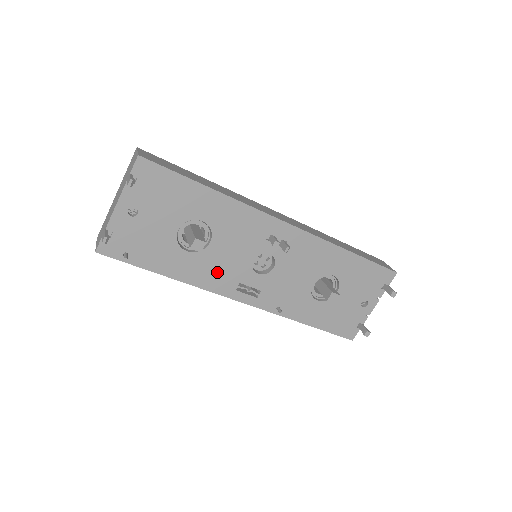
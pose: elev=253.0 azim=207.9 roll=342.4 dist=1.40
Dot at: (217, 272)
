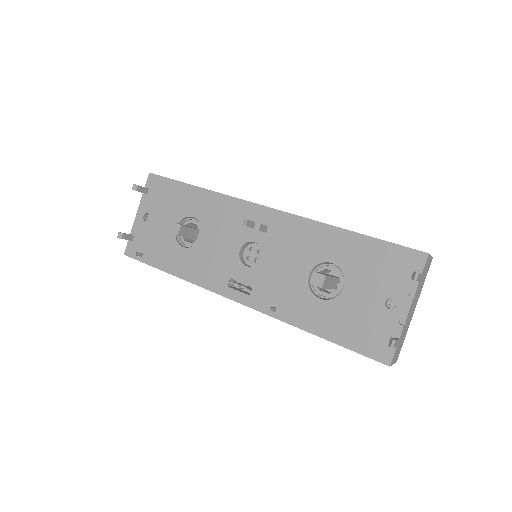
Dot at: (209, 267)
